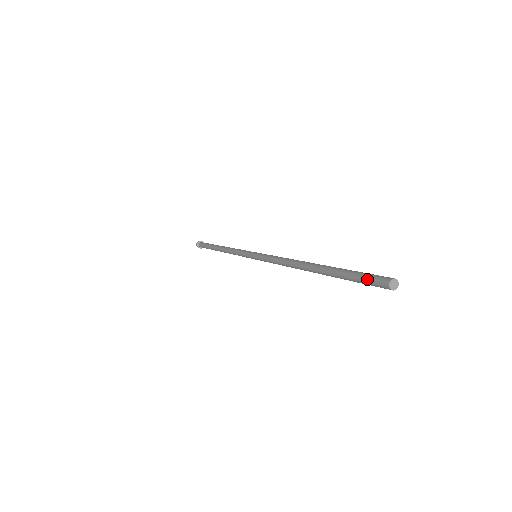
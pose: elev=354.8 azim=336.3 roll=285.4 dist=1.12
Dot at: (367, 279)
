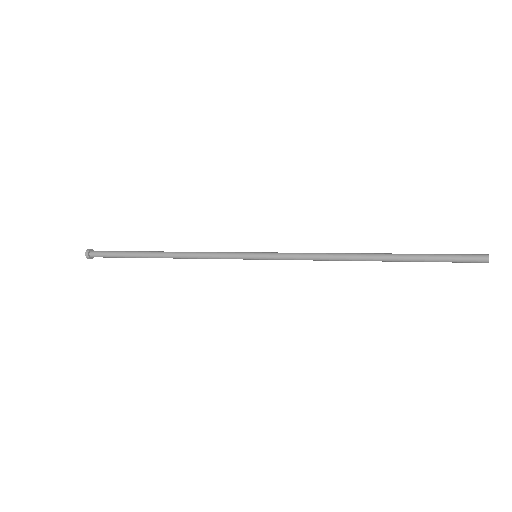
Dot at: (462, 261)
